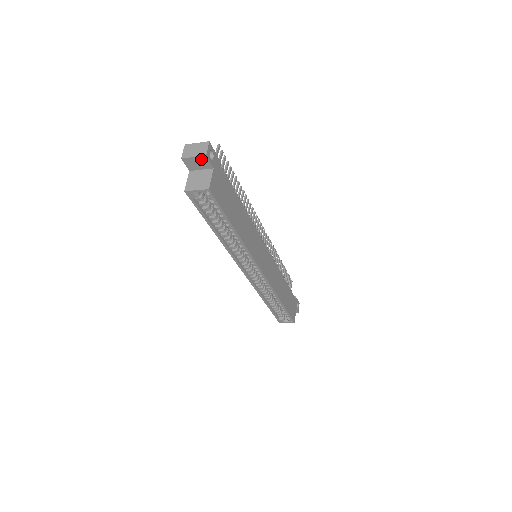
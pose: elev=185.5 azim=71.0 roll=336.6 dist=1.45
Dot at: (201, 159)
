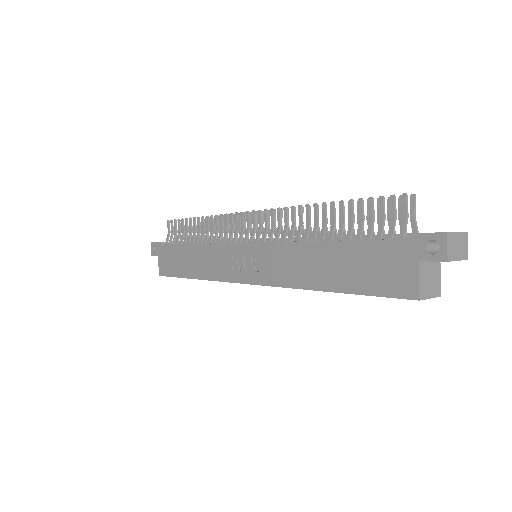
Dot at: (457, 260)
